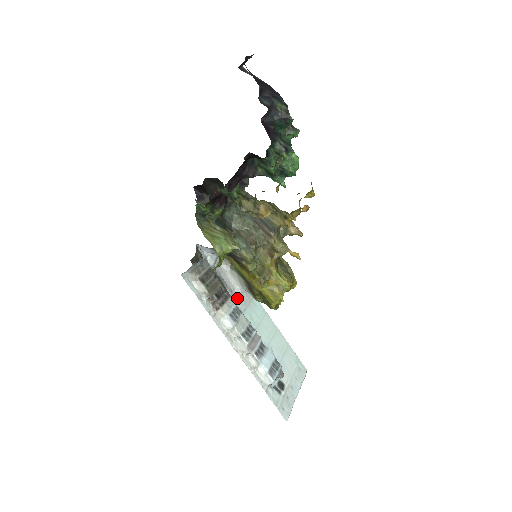
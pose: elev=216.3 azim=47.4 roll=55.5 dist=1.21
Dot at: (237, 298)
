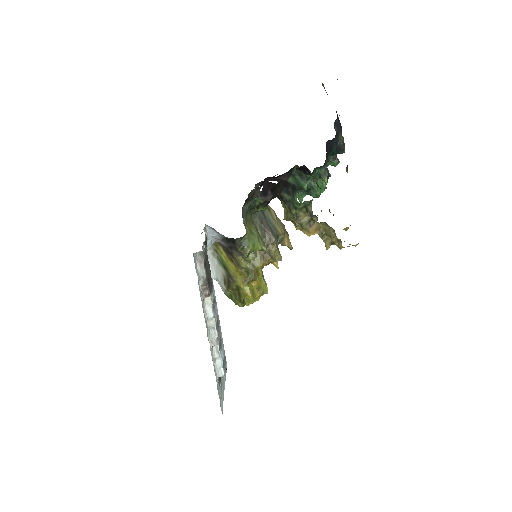
Dot at: occluded
